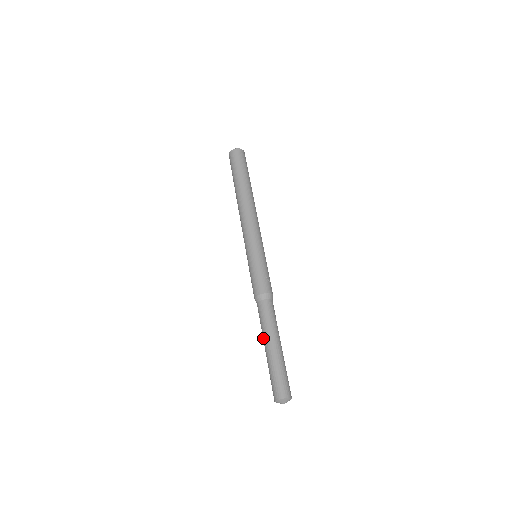
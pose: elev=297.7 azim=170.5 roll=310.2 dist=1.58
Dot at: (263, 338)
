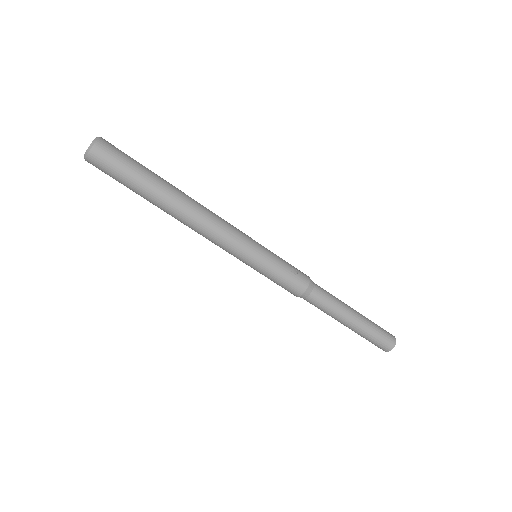
Dot at: occluded
